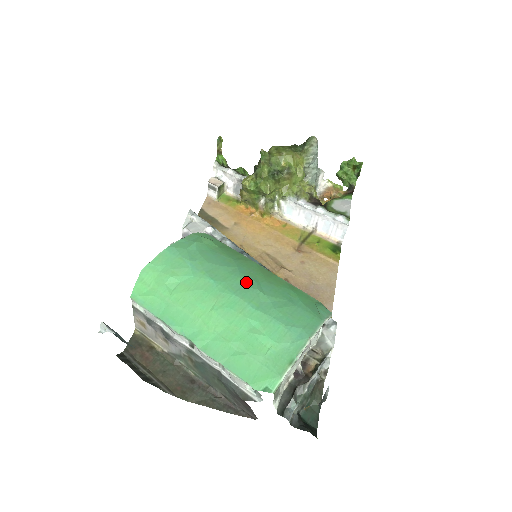
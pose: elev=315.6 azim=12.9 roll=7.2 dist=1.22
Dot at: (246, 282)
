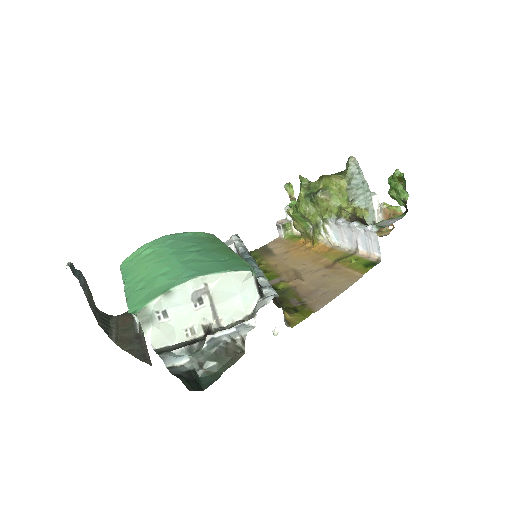
Dot at: (195, 250)
